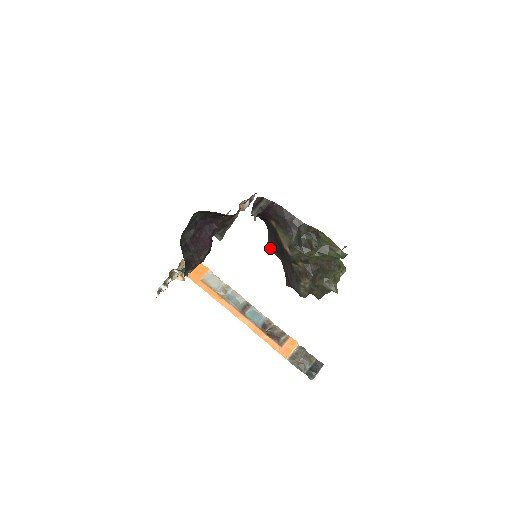
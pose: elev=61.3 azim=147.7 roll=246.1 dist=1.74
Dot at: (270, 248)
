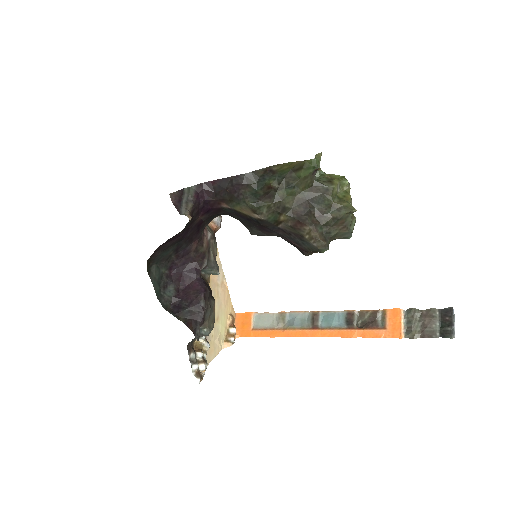
Dot at: (256, 234)
